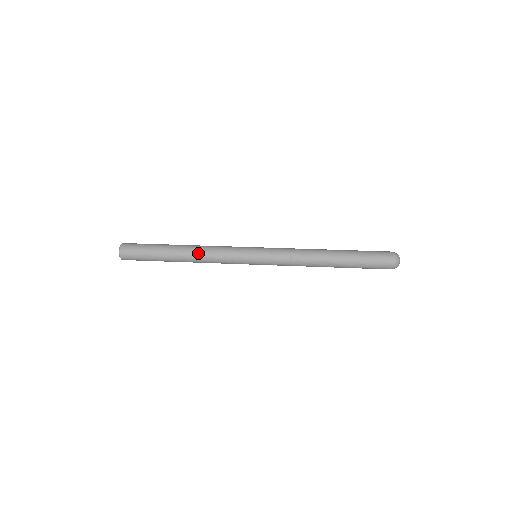
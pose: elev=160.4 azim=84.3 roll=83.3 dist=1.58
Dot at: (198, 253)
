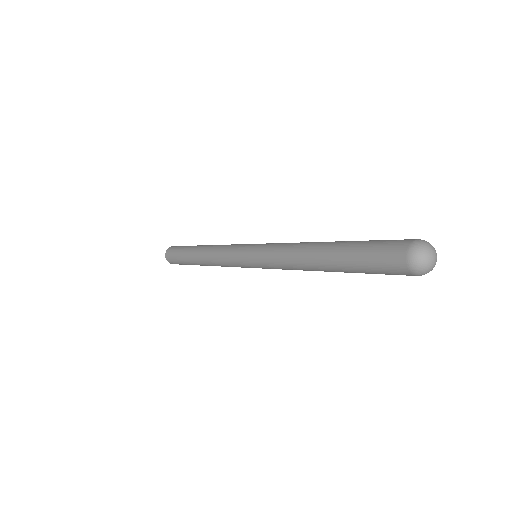
Dot at: (206, 254)
